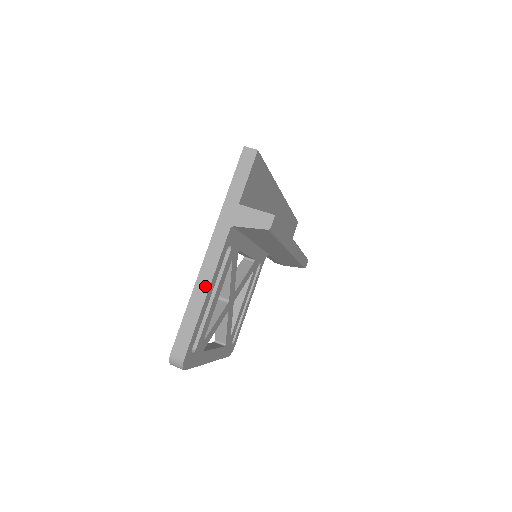
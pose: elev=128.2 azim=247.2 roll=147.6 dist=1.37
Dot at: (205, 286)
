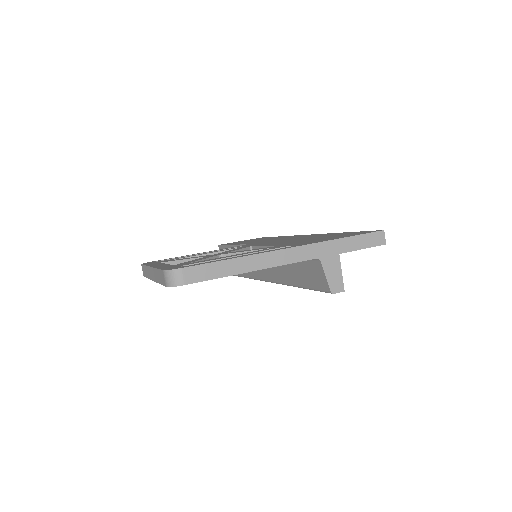
Dot at: (259, 265)
